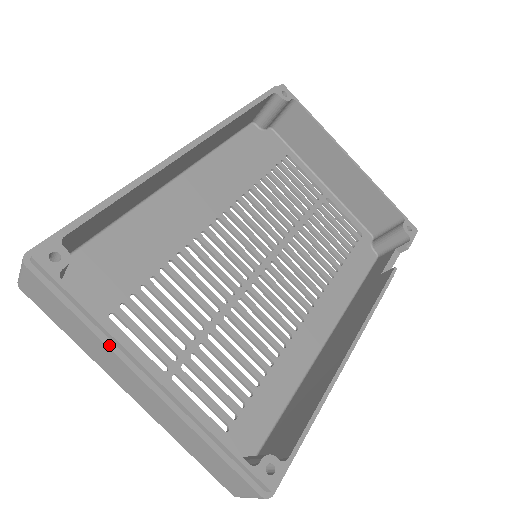
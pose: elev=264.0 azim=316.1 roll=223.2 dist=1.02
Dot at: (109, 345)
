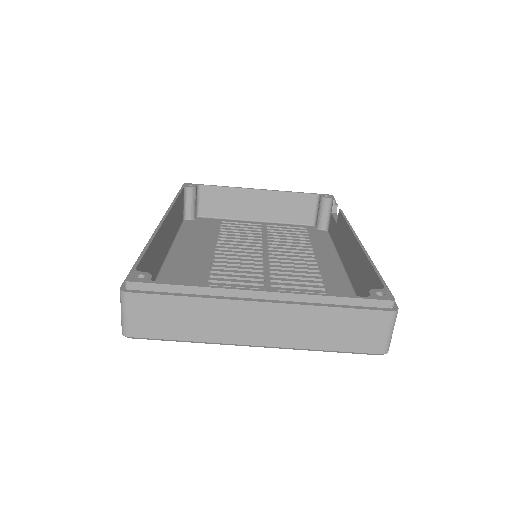
Dot at: (217, 298)
